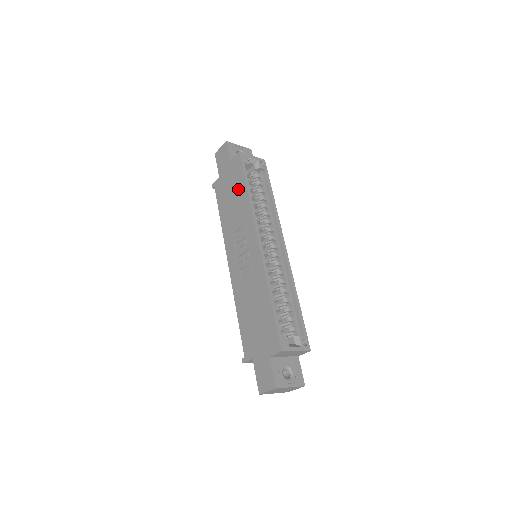
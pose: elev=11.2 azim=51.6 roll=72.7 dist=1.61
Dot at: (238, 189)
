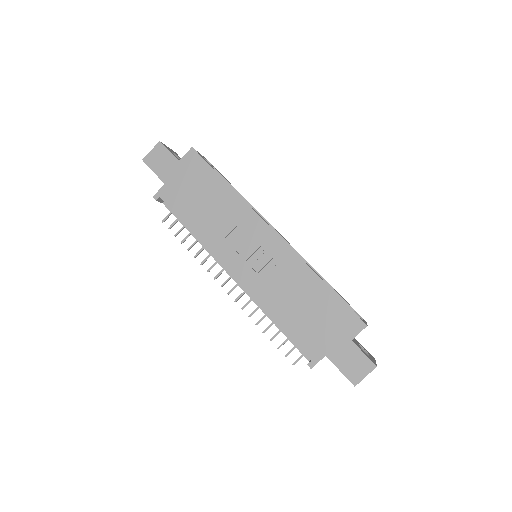
Dot at: (211, 187)
